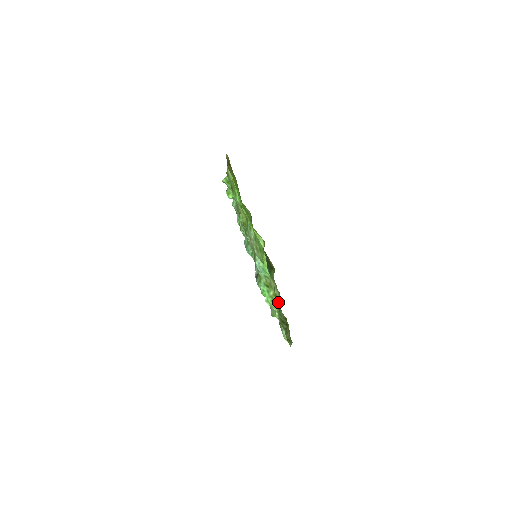
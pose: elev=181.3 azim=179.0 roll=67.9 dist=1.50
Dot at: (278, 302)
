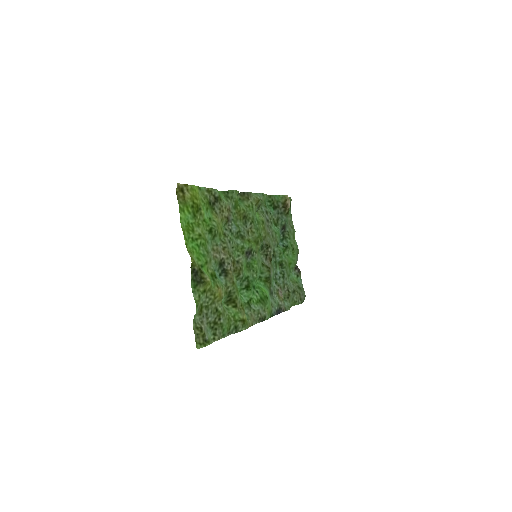
Dot at: (198, 311)
